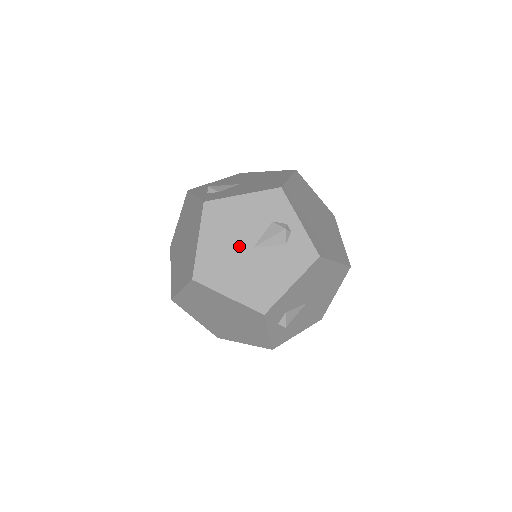
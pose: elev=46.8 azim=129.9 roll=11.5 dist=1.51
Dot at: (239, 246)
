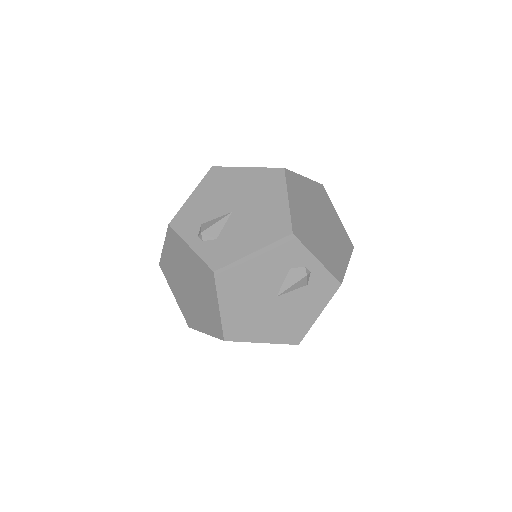
Dot at: (262, 300)
